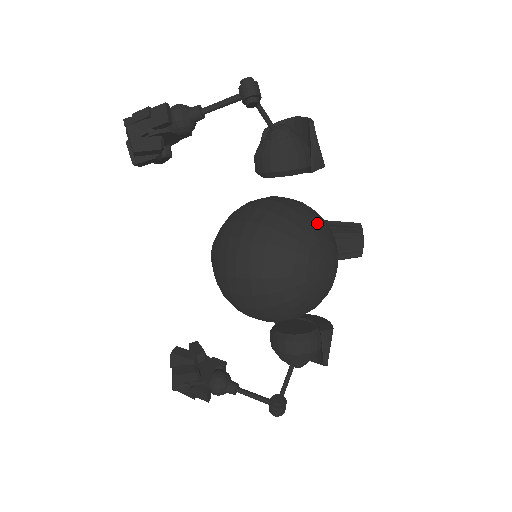
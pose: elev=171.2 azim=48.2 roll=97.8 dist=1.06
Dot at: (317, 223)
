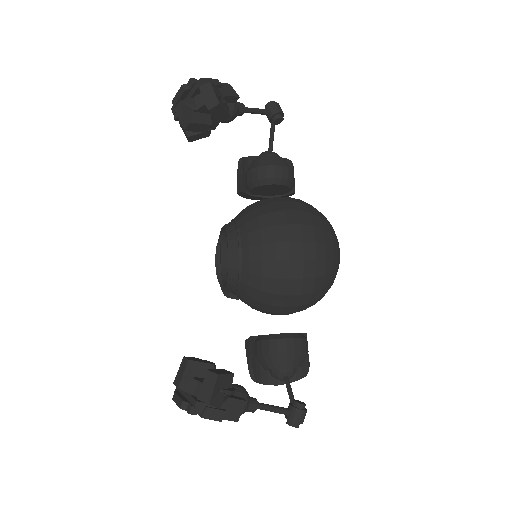
Dot at: occluded
